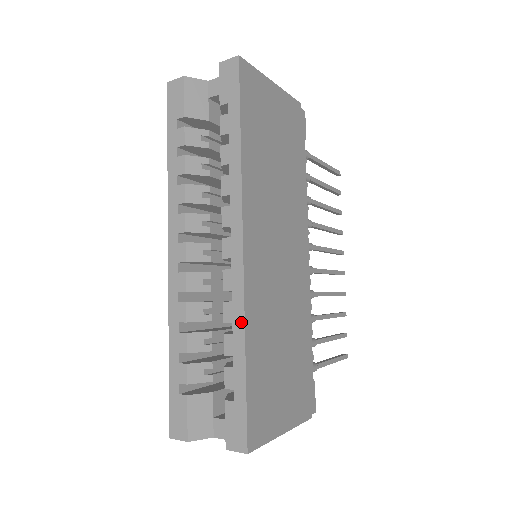
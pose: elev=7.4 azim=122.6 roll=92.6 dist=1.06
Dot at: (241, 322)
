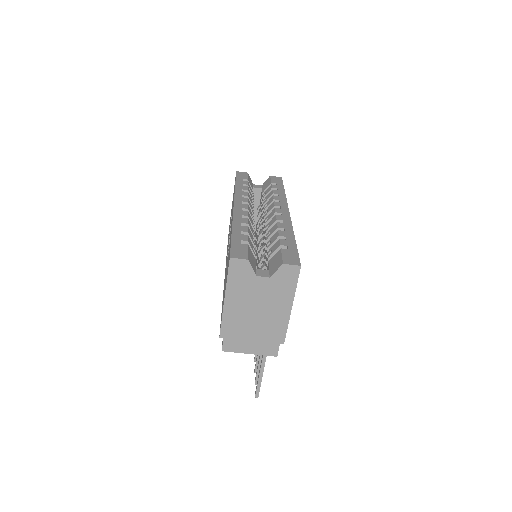
Dot at: (291, 229)
